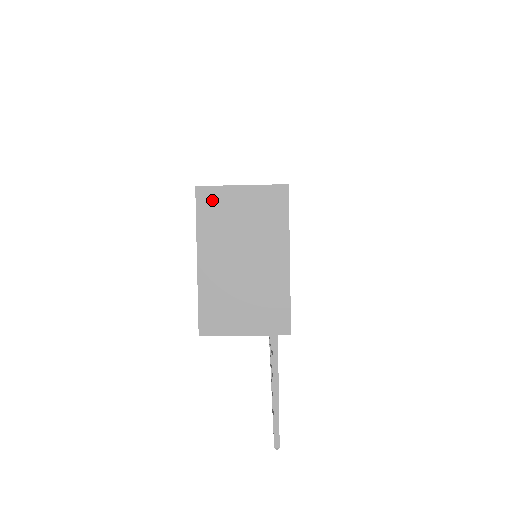
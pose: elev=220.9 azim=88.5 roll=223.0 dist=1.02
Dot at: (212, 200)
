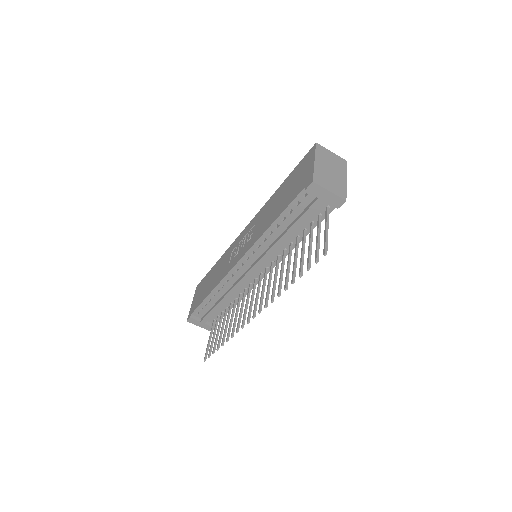
Dot at: (321, 149)
